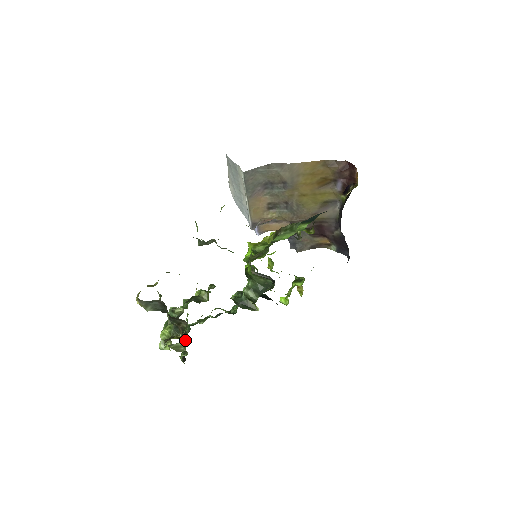
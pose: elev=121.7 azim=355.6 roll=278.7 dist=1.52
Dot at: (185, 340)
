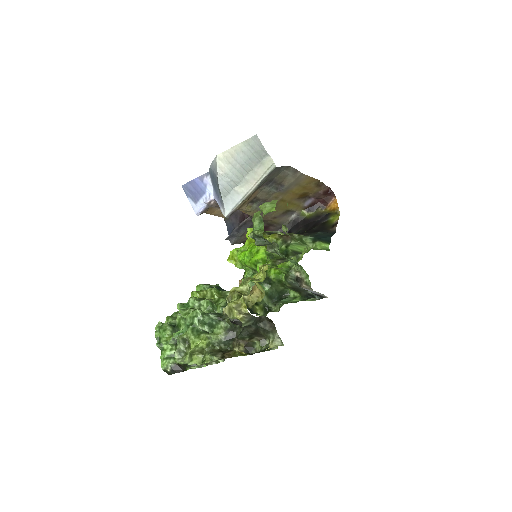
Dot at: (170, 344)
